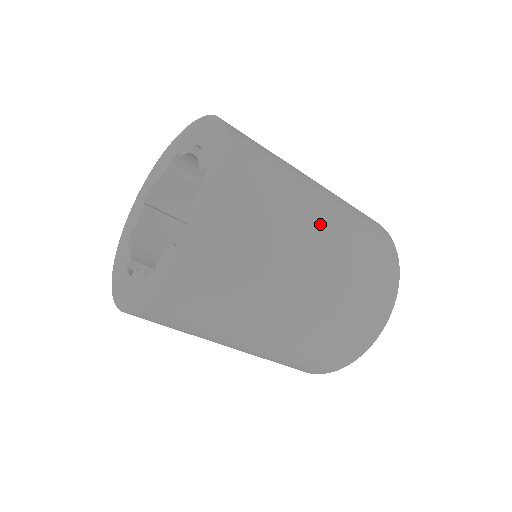
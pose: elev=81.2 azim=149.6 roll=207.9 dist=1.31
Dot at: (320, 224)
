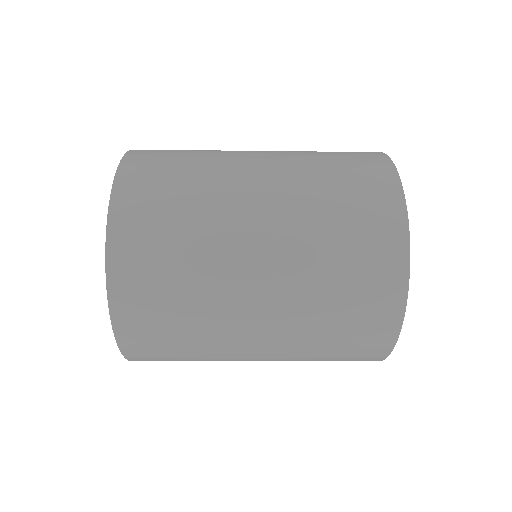
Dot at: (249, 289)
